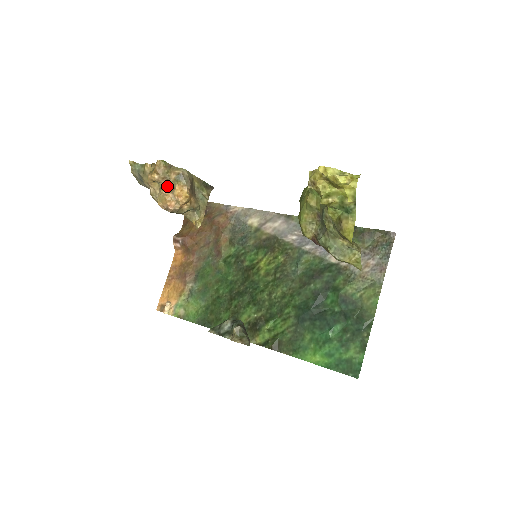
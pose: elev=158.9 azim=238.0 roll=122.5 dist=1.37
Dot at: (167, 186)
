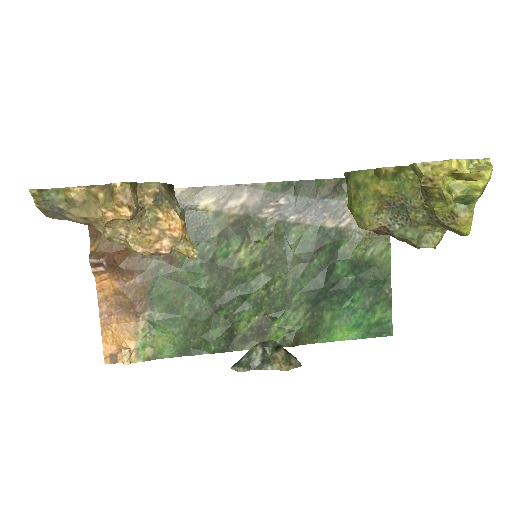
Dot at: (142, 219)
